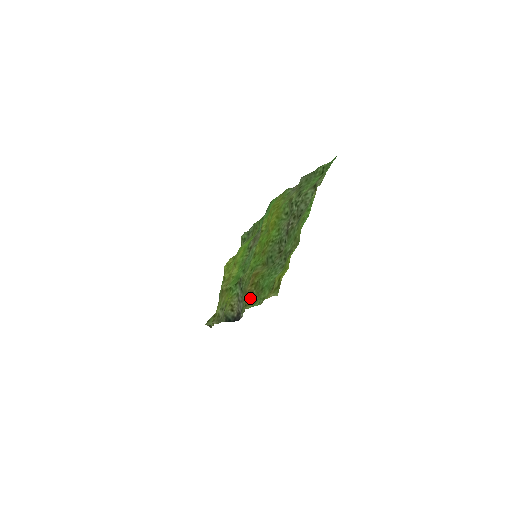
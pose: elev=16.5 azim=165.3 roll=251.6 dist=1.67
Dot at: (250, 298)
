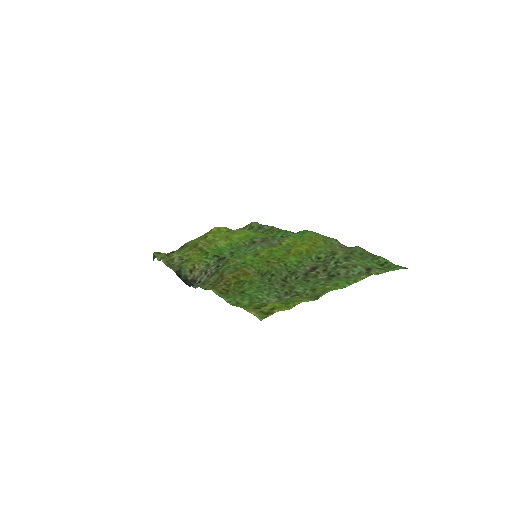
Dot at: (223, 286)
